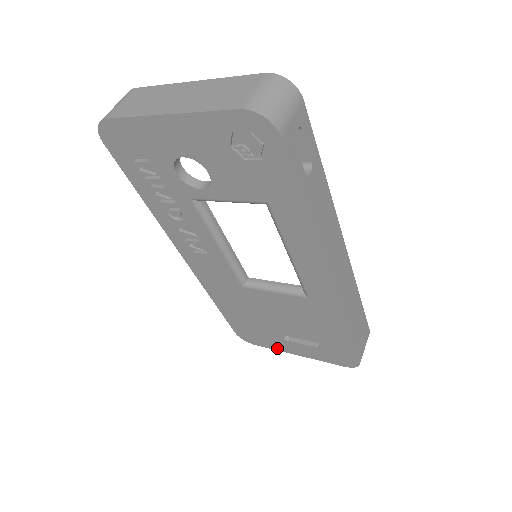
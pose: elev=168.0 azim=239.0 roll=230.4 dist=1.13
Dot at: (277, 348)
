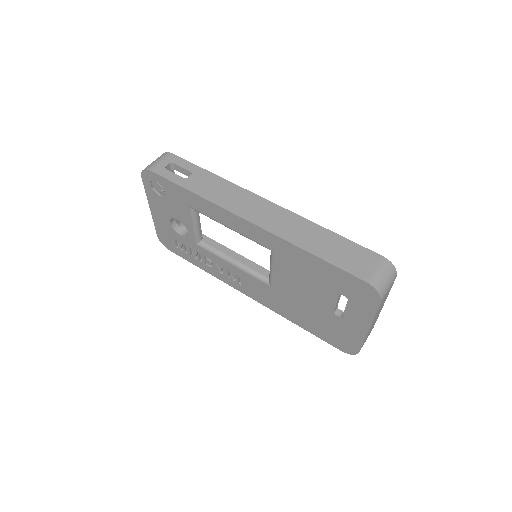
Dot at: (360, 338)
